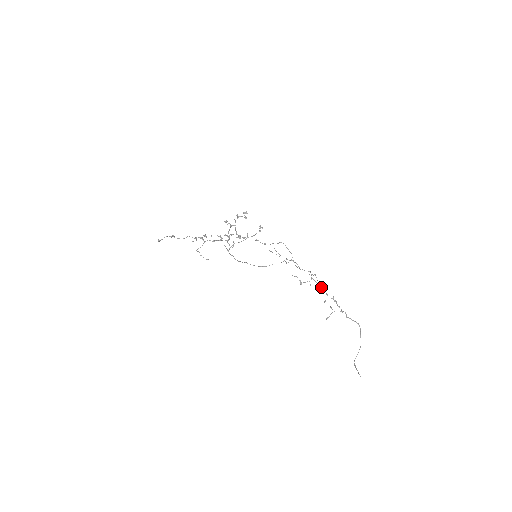
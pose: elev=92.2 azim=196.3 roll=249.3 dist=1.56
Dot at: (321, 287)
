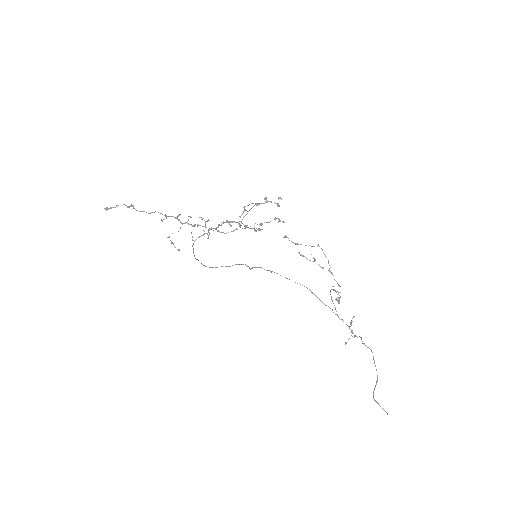
Dot at: occluded
